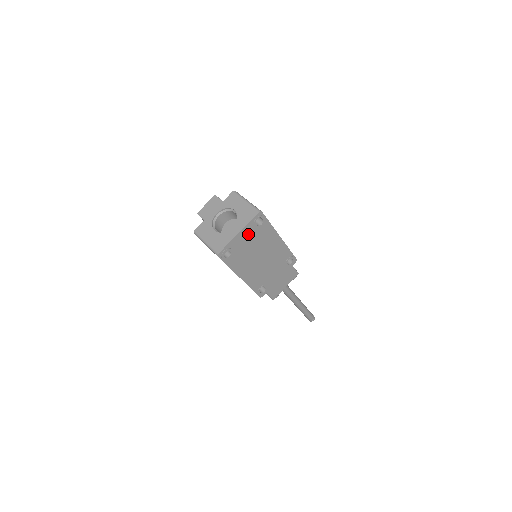
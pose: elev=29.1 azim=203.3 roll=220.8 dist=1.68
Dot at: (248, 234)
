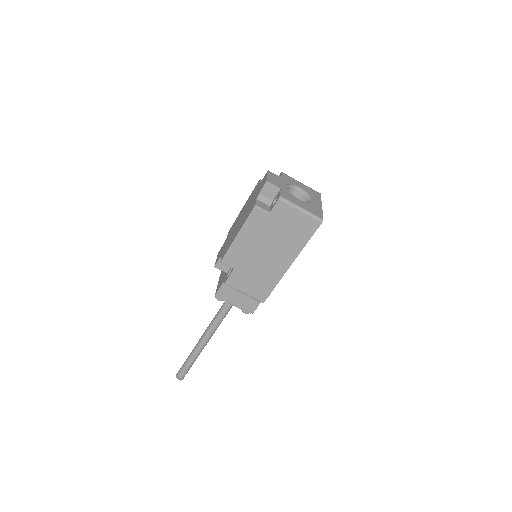
Dot at: occluded
